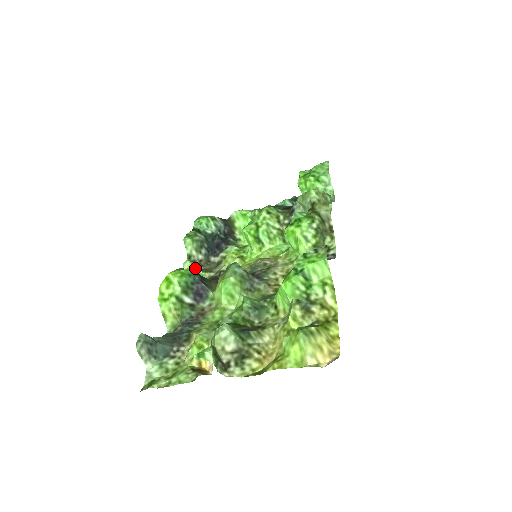
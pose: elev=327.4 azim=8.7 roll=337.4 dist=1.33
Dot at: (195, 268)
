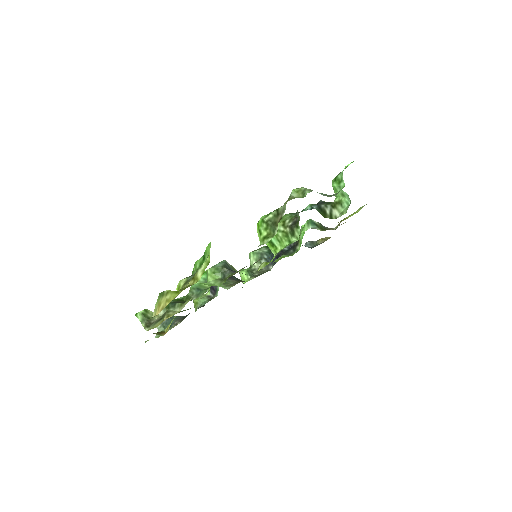
Dot at: (244, 274)
